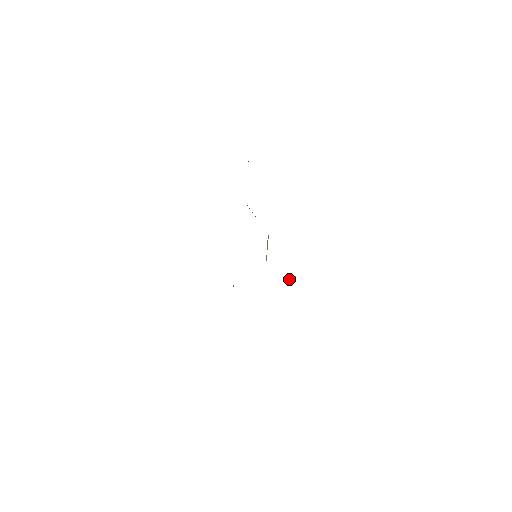
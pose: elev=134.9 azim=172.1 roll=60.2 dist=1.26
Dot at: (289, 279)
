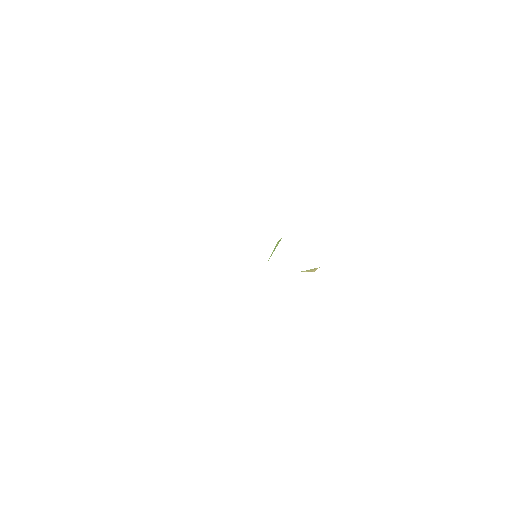
Dot at: (305, 271)
